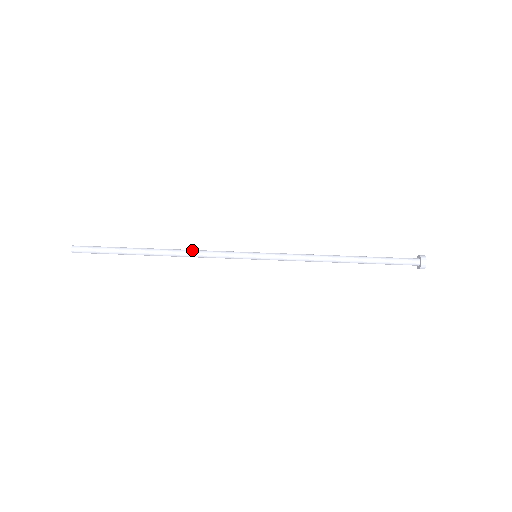
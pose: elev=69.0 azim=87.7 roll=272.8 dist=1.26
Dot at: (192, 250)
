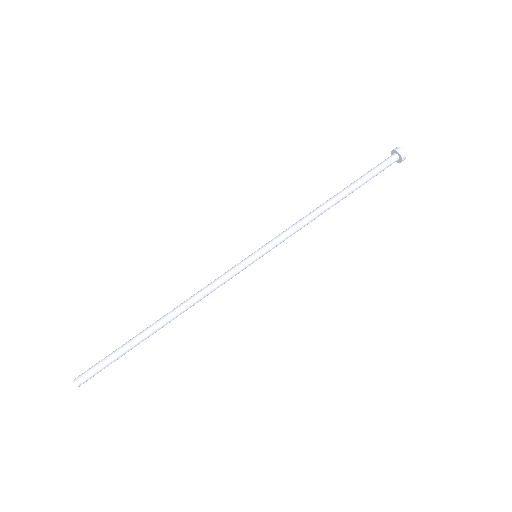
Dot at: (194, 295)
